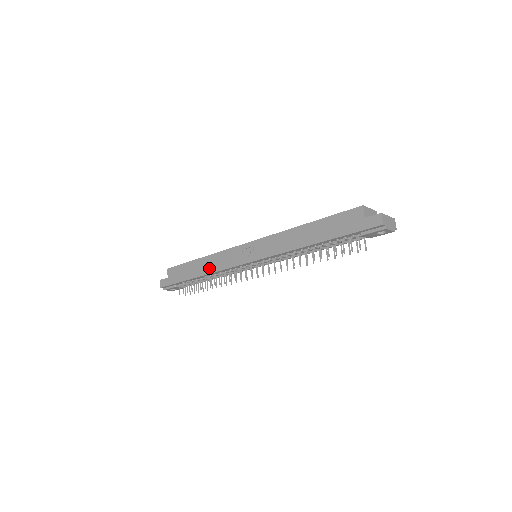
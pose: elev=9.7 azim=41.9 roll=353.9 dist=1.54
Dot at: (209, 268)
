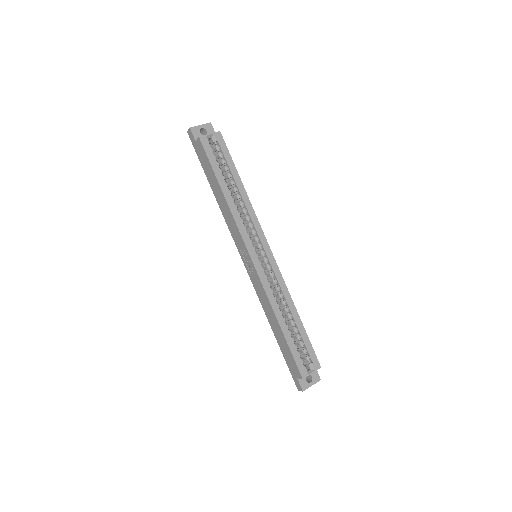
Dot at: (223, 209)
